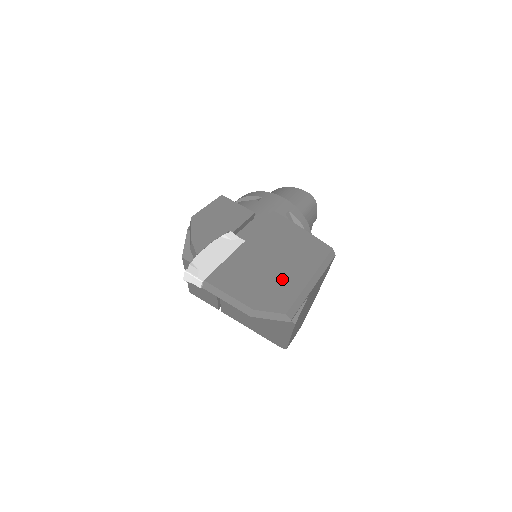
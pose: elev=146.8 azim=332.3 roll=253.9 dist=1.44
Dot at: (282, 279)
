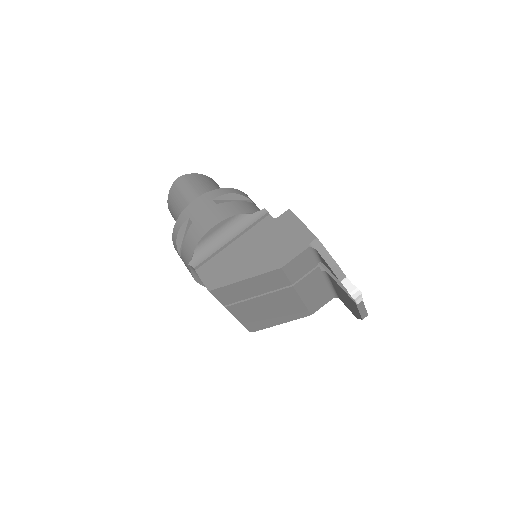
Dot at: occluded
